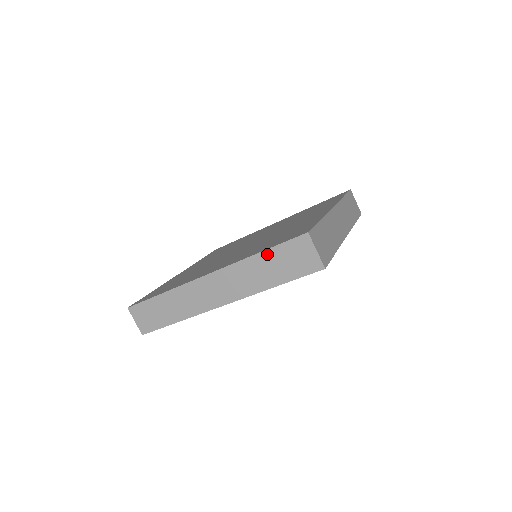
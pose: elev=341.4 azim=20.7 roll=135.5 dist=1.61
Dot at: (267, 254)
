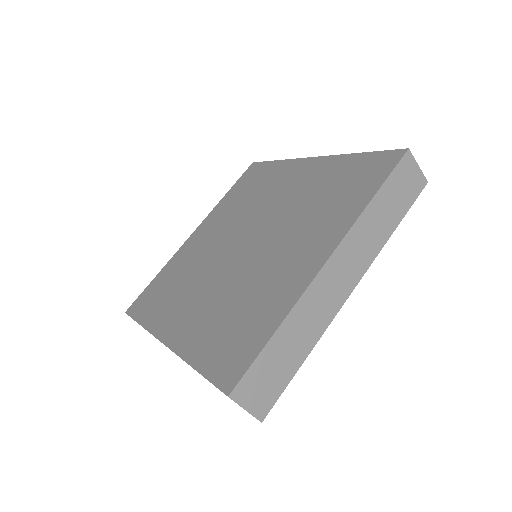
Dot at: occluded
